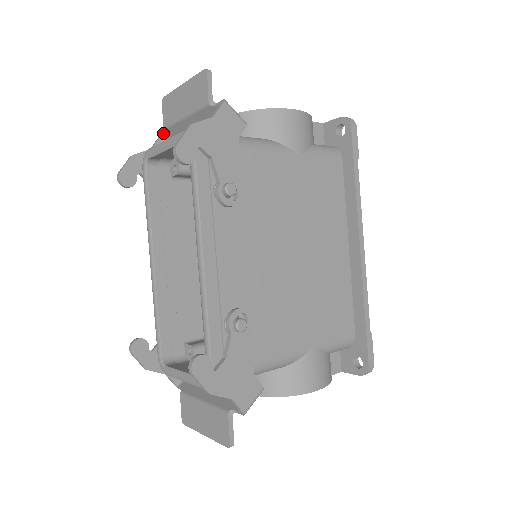
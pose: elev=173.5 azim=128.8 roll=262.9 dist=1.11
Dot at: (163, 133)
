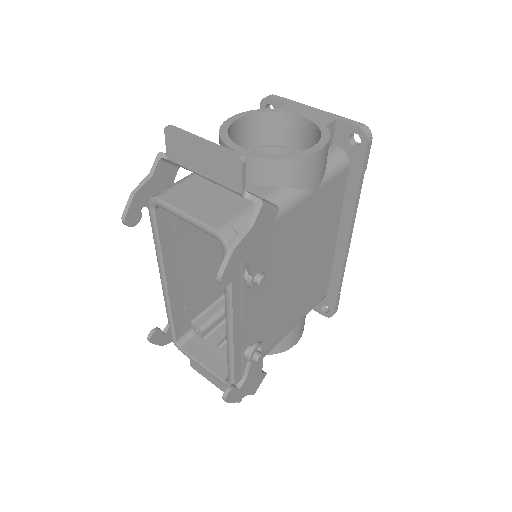
Dot at: (164, 155)
